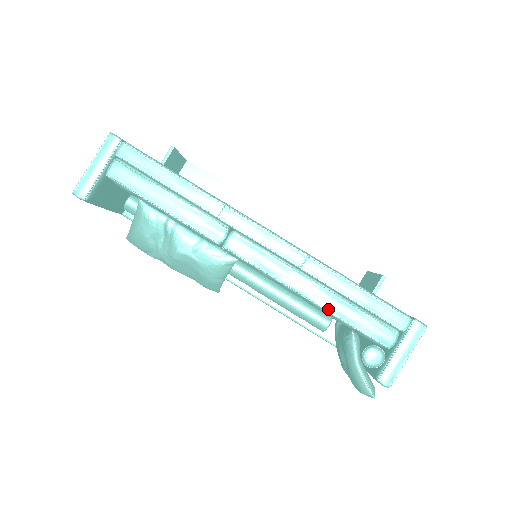
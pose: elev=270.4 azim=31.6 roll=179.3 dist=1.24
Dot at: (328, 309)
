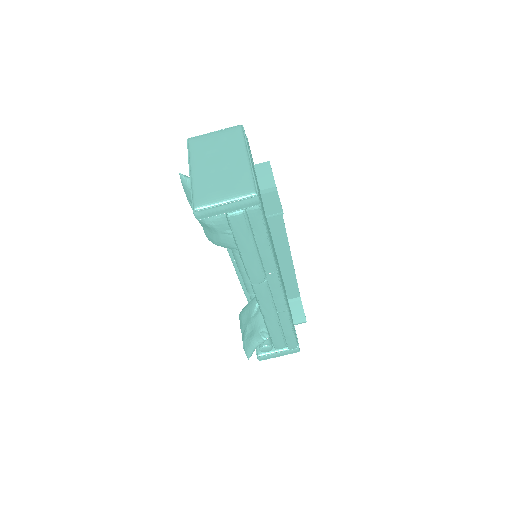
Dot at: (269, 329)
